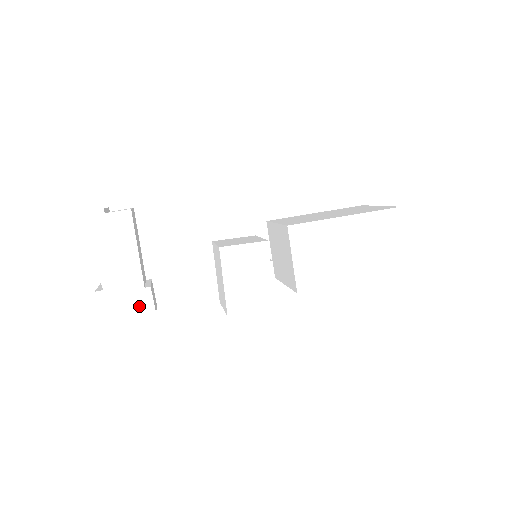
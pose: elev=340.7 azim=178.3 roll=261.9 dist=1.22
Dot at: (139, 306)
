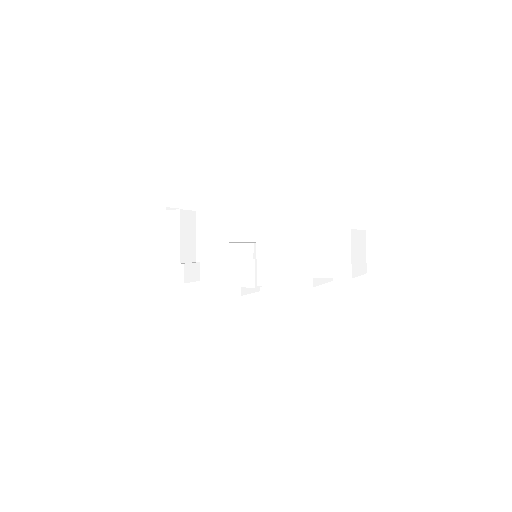
Dot at: (176, 275)
